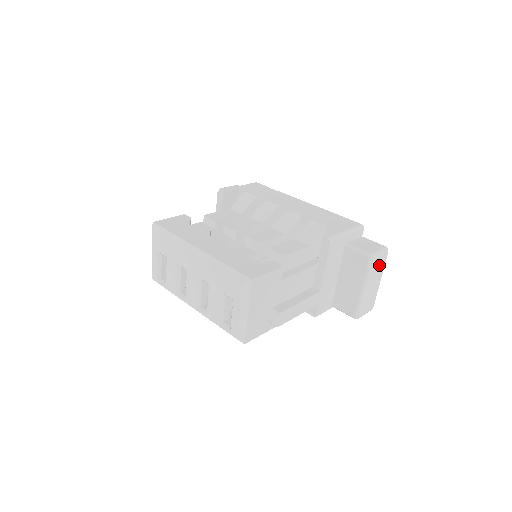
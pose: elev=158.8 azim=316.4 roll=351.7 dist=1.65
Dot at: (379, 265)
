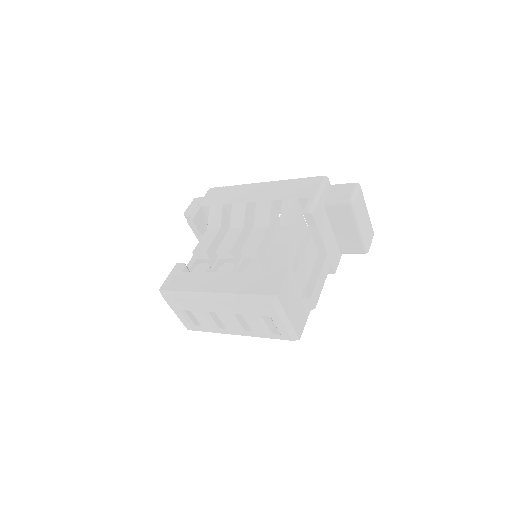
Dot at: (360, 202)
